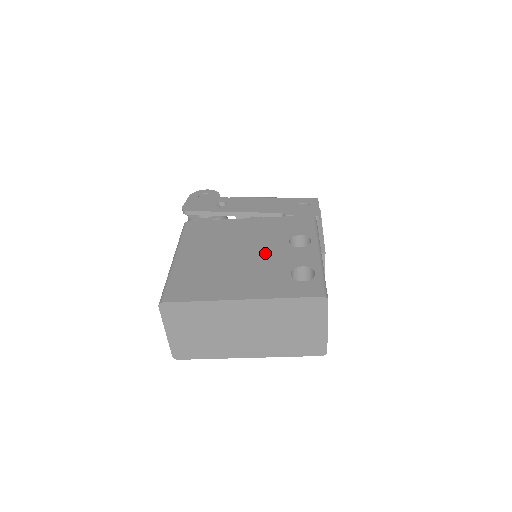
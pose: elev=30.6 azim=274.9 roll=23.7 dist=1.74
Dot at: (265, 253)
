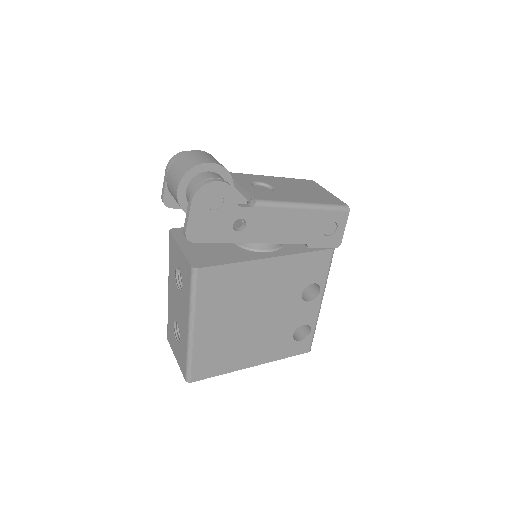
Dot at: (278, 314)
